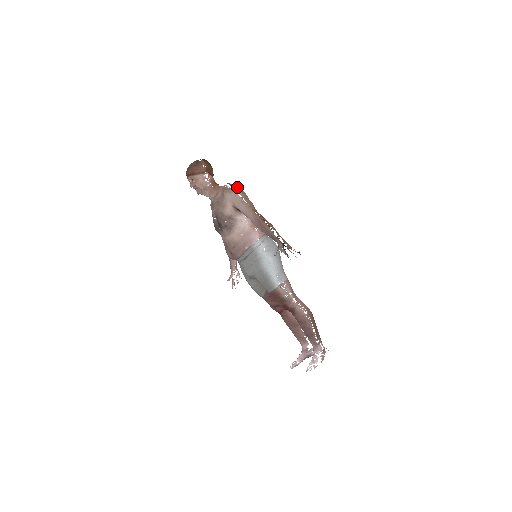
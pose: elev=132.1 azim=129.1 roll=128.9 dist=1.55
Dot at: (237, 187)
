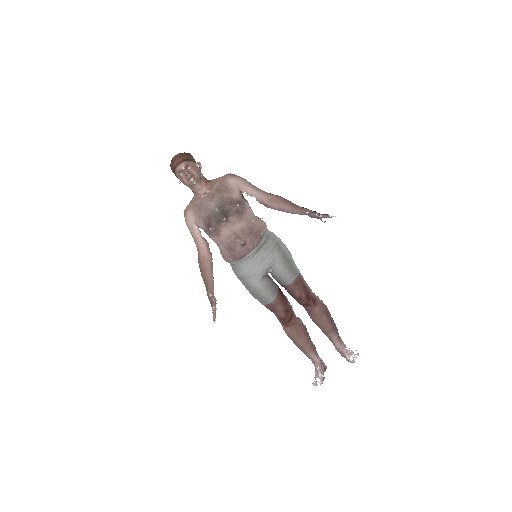
Dot at: occluded
